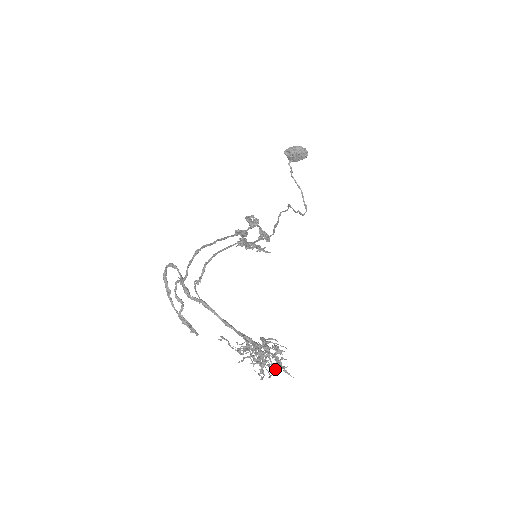
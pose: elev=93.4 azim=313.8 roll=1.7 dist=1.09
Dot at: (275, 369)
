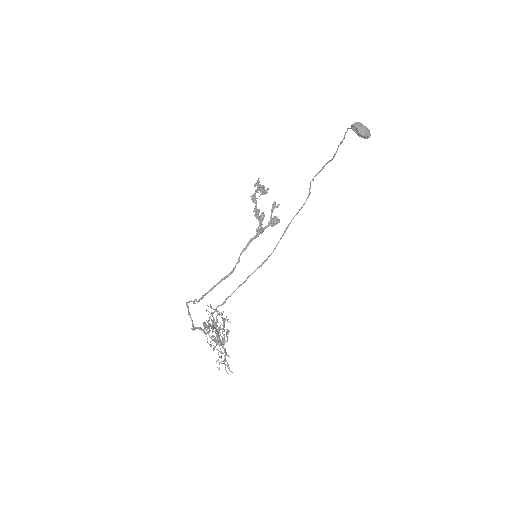
Dot at: occluded
